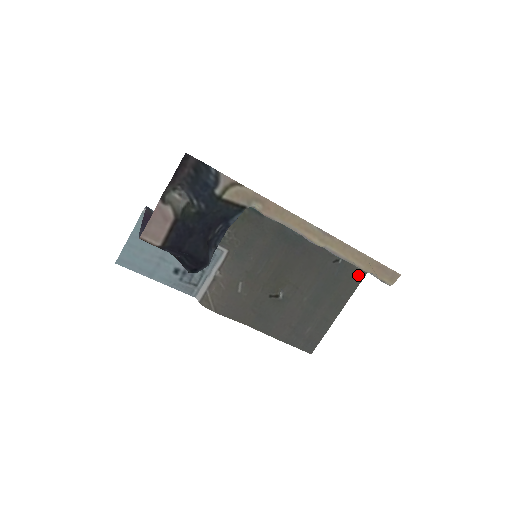
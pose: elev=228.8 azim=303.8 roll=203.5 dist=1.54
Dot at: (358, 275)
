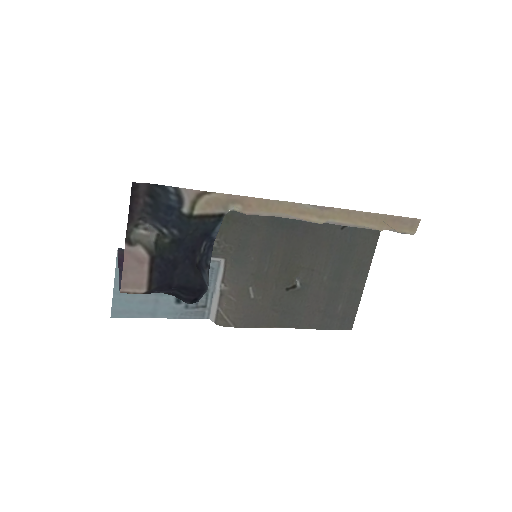
Dot at: (373, 232)
